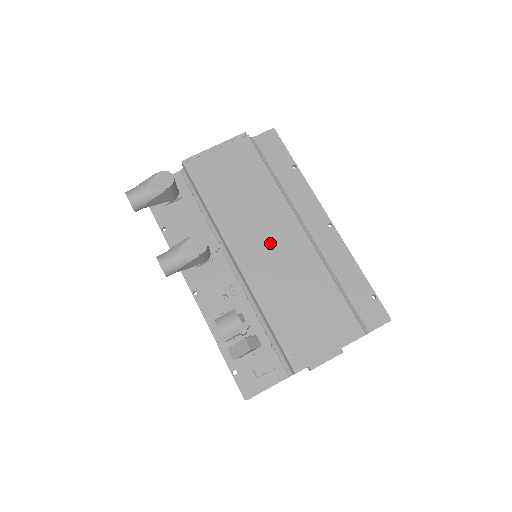
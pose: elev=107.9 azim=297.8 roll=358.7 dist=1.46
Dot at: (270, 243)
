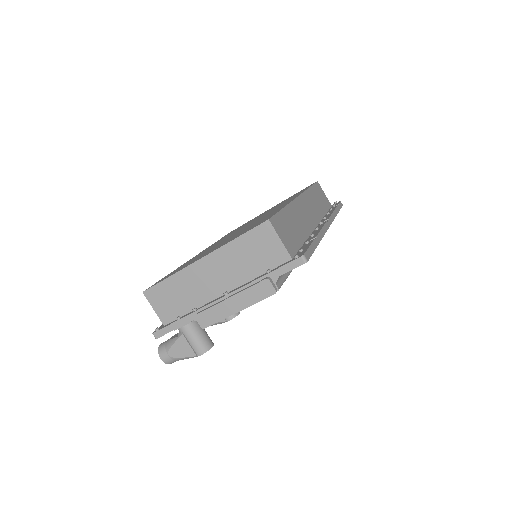
Dot at: occluded
